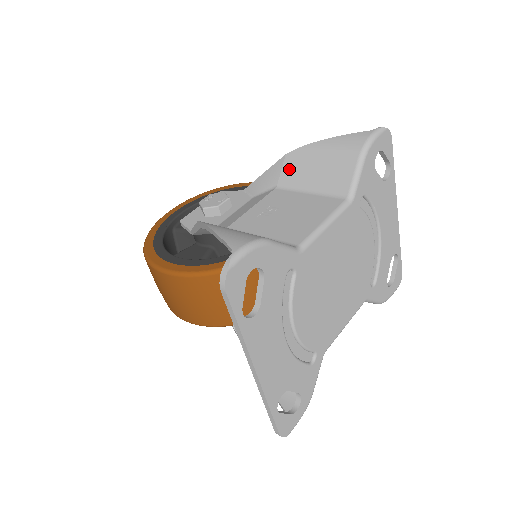
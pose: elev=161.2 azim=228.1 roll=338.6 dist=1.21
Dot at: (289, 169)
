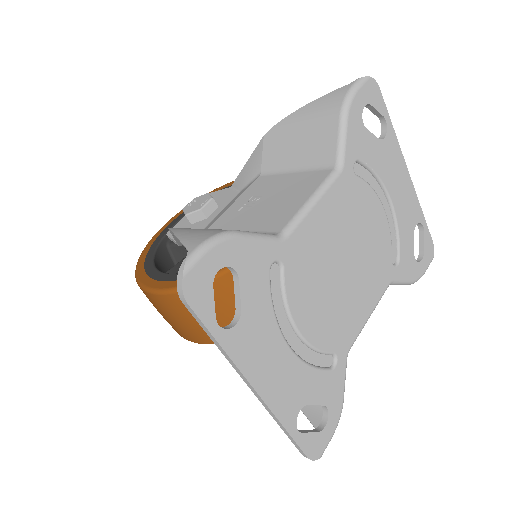
Dot at: (270, 151)
